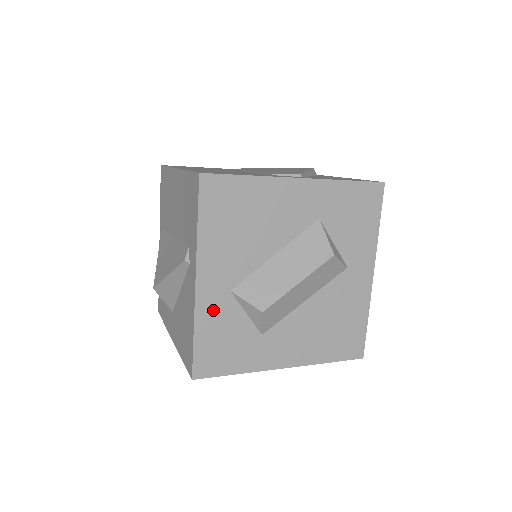
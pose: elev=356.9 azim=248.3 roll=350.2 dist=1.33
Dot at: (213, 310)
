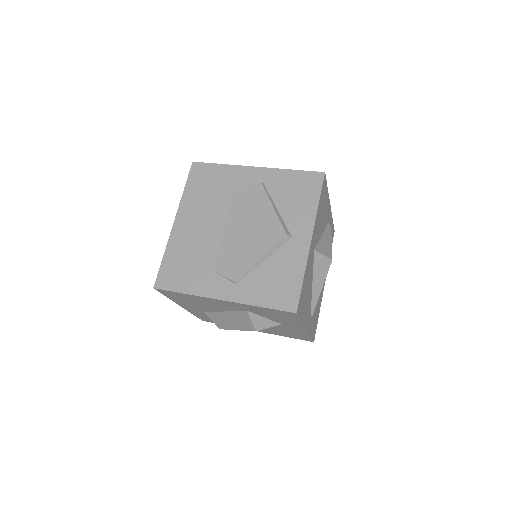
Dot at: (198, 313)
